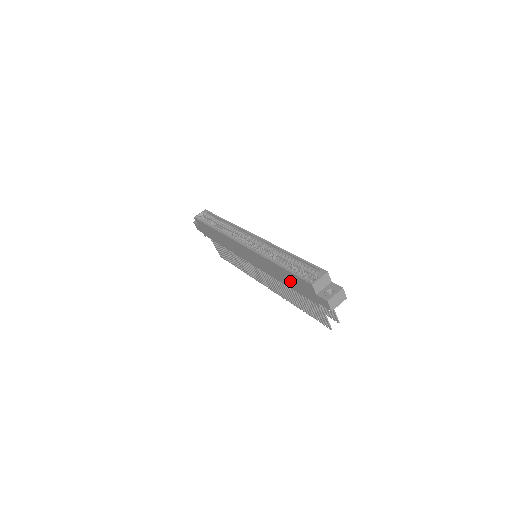
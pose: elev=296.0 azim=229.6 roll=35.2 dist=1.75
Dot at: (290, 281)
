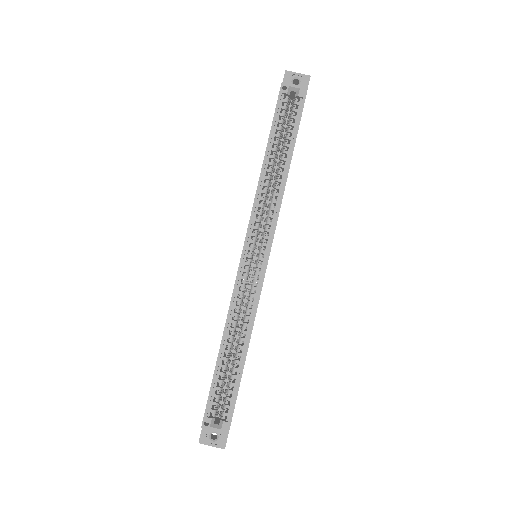
Dot at: occluded
